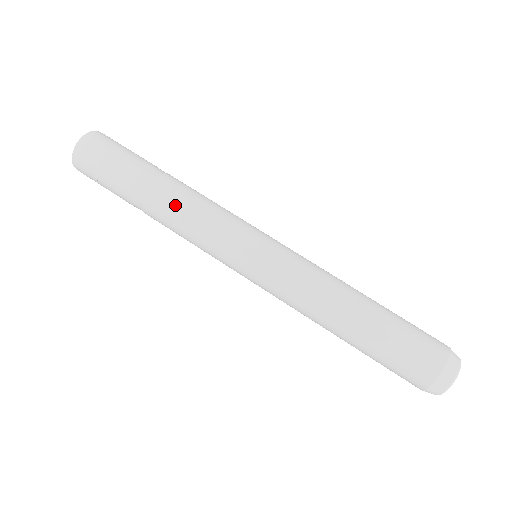
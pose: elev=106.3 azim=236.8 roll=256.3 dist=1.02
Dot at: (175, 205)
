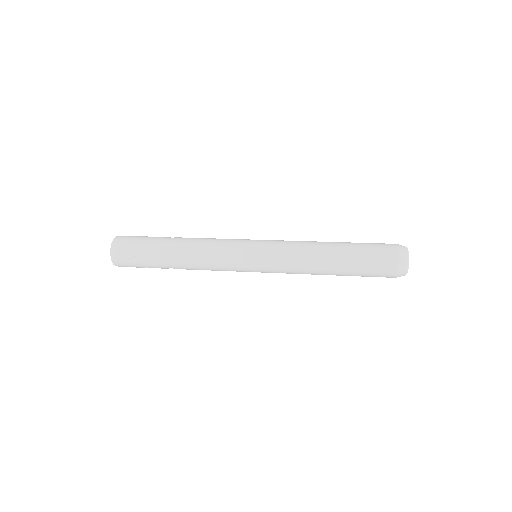
Dot at: (192, 245)
